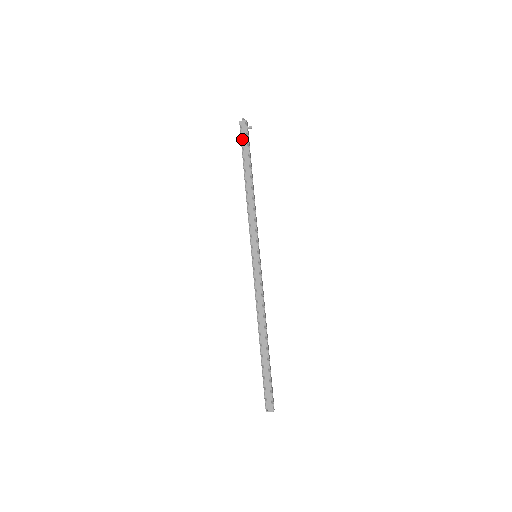
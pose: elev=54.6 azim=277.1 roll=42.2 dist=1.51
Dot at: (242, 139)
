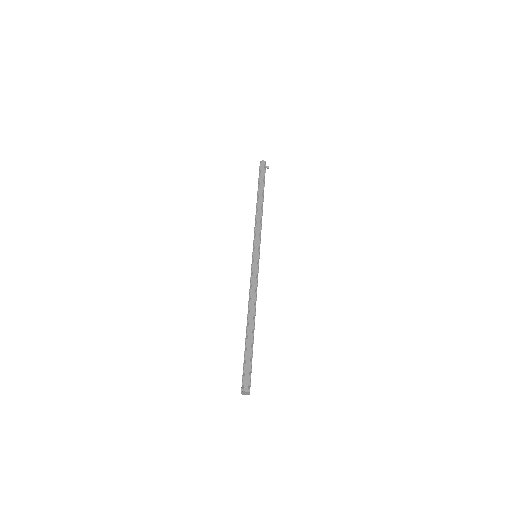
Dot at: (260, 172)
